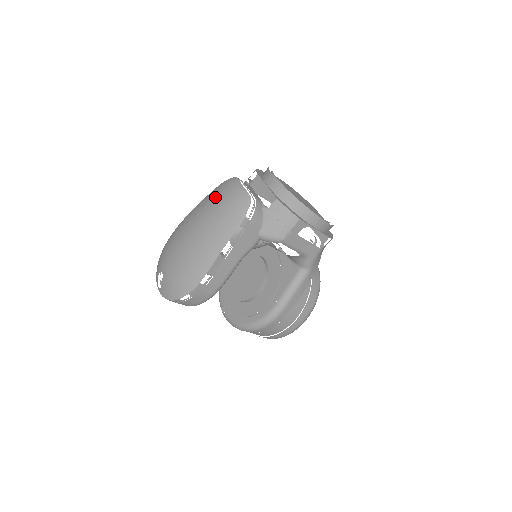
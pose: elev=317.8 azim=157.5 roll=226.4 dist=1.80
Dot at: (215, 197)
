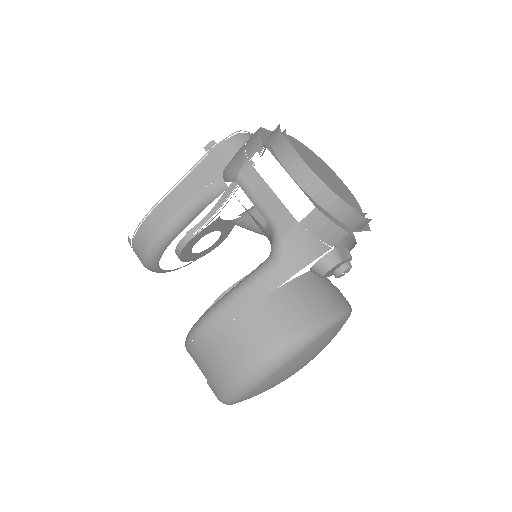
Dot at: occluded
